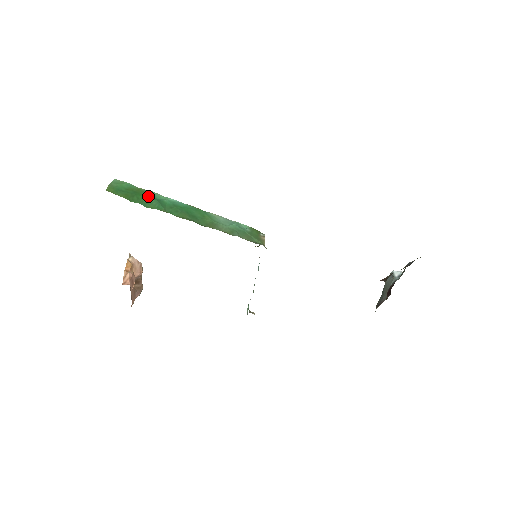
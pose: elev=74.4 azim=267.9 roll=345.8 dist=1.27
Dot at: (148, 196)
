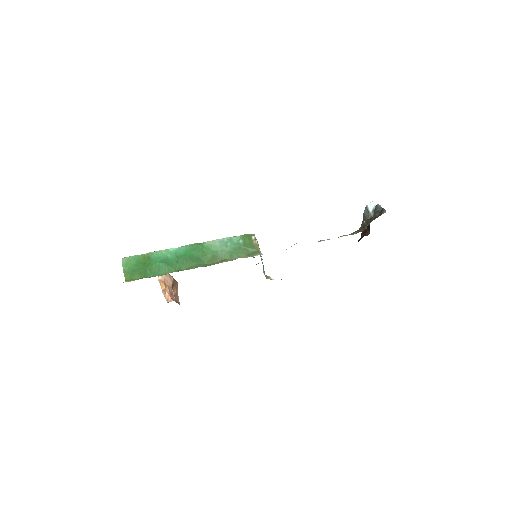
Dot at: (155, 261)
